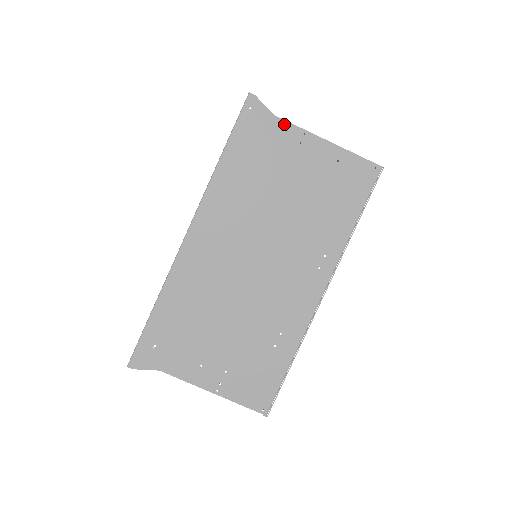
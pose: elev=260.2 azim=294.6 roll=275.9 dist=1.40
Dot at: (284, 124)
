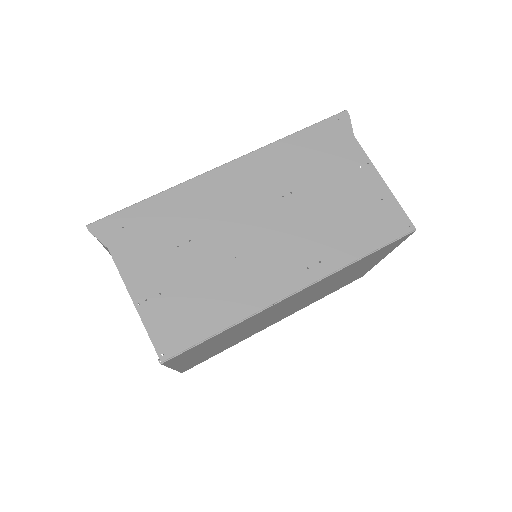
Dot at: (357, 146)
